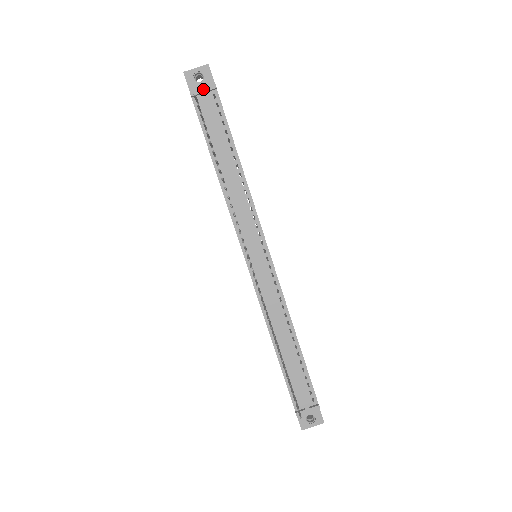
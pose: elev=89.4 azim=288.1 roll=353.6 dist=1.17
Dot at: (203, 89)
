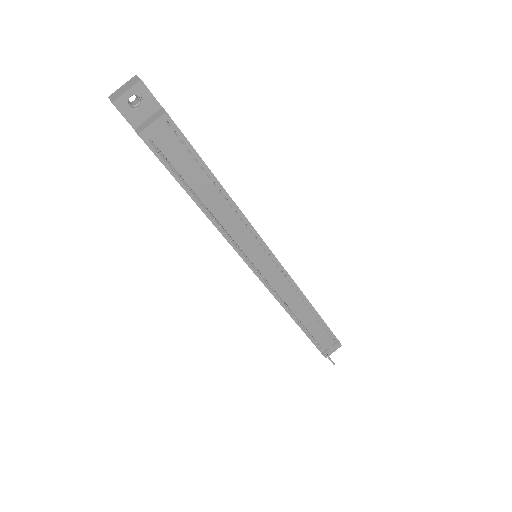
Dot at: (153, 123)
